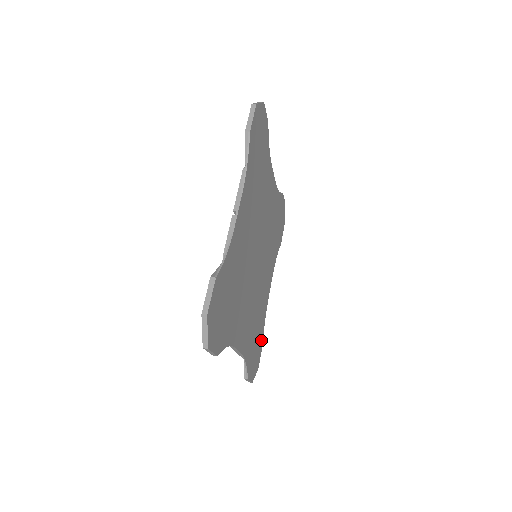
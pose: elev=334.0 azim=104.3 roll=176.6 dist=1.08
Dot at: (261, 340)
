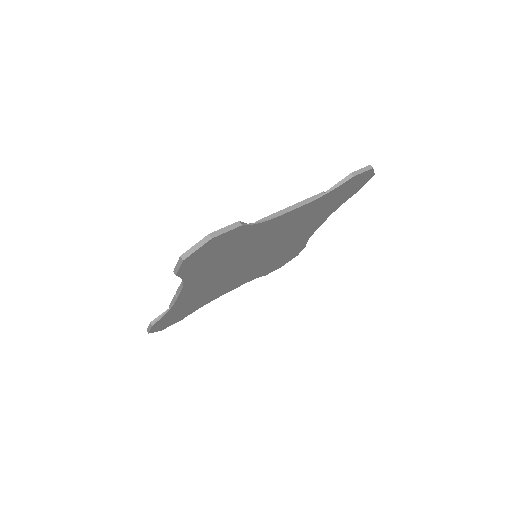
Dot at: (300, 249)
